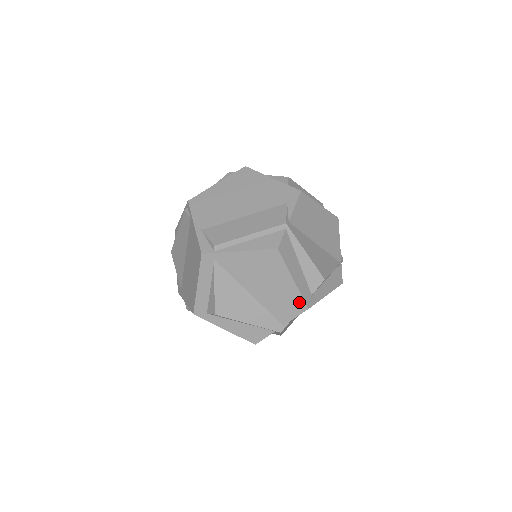
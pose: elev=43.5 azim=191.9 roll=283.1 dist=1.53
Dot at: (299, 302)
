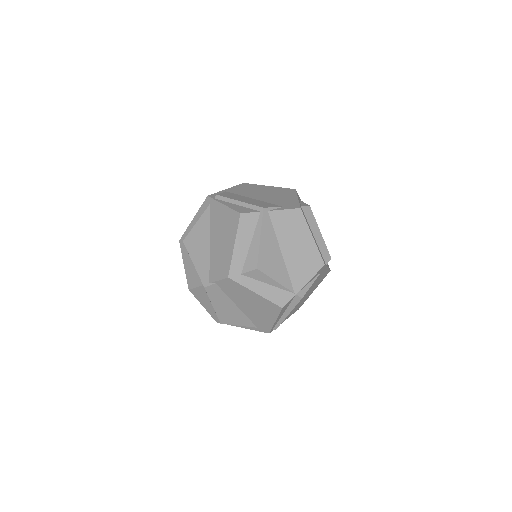
Dot at: (227, 267)
